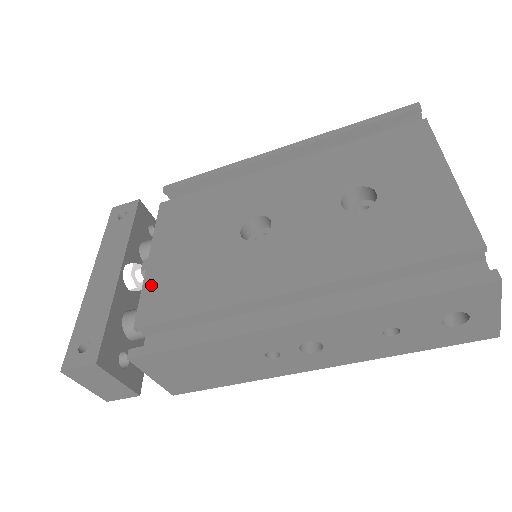
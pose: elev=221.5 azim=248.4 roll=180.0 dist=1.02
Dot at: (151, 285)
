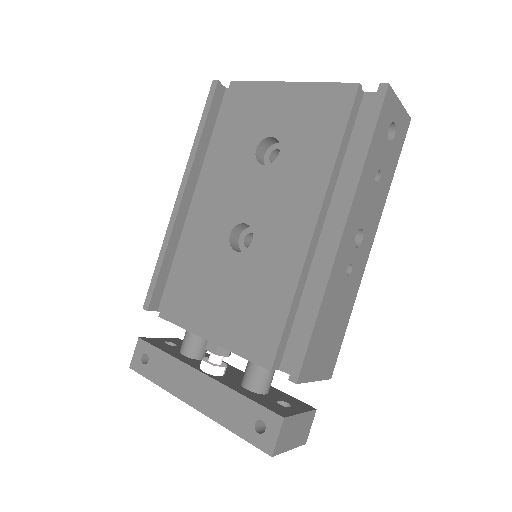
Dot at: (238, 345)
